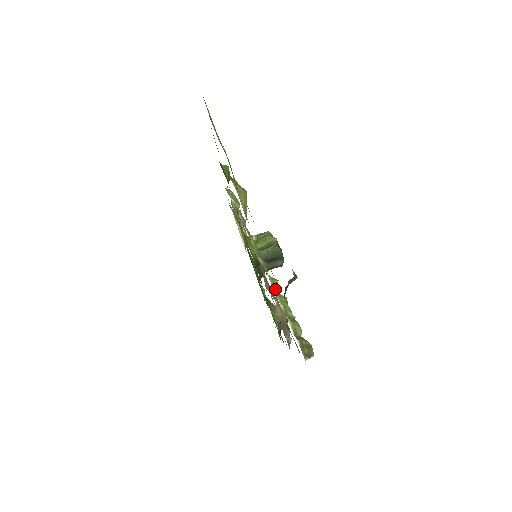
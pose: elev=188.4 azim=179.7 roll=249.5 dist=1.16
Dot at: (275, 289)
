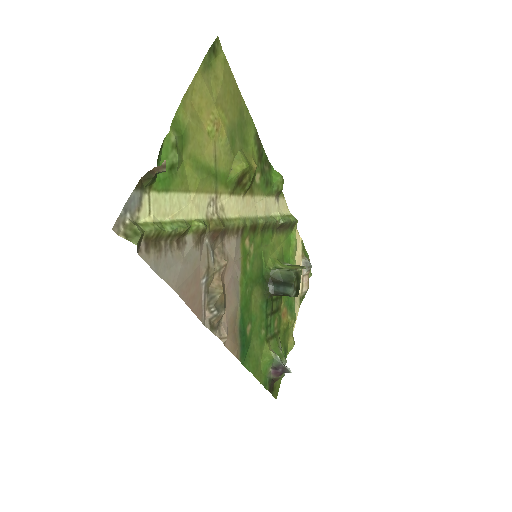
Dot at: (192, 225)
